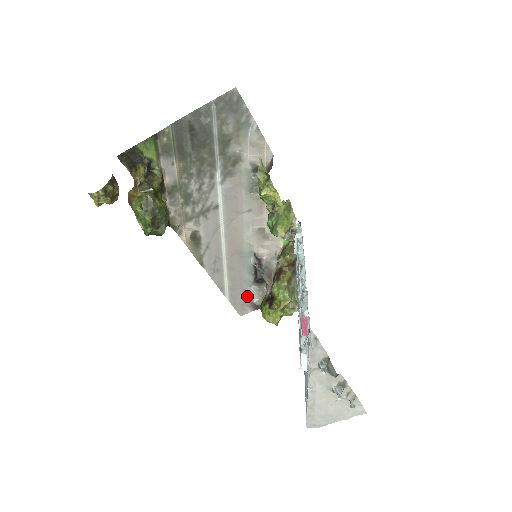
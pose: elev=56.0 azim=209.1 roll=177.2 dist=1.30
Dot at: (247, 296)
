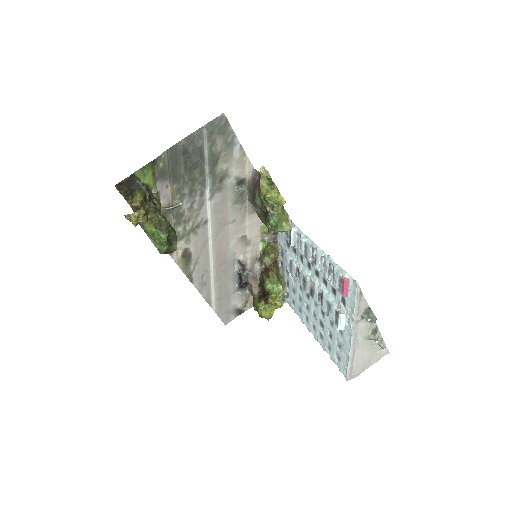
Dot at: (231, 303)
